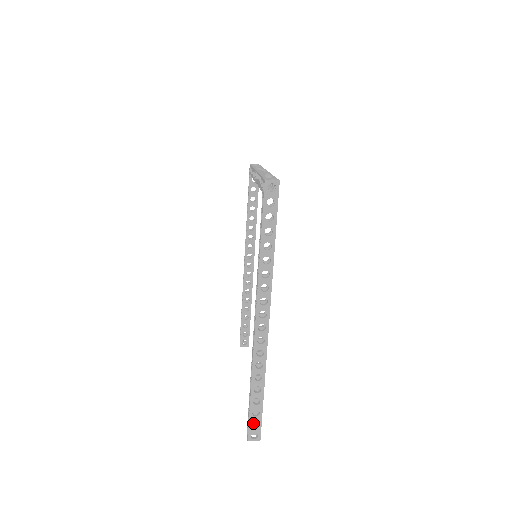
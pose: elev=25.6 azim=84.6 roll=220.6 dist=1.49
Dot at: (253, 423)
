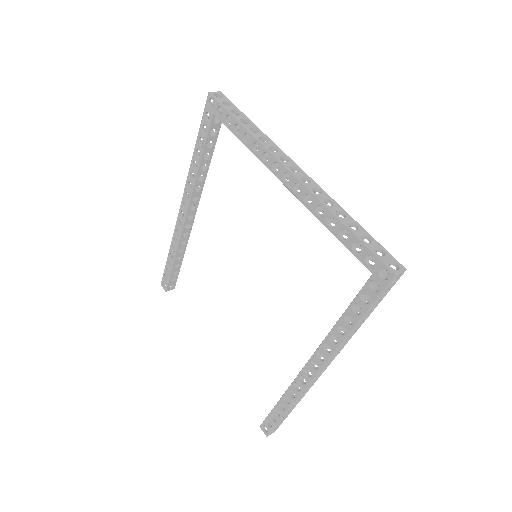
Dot at: occluded
